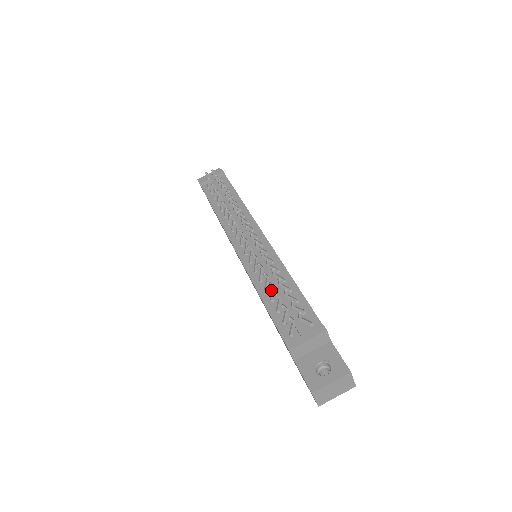
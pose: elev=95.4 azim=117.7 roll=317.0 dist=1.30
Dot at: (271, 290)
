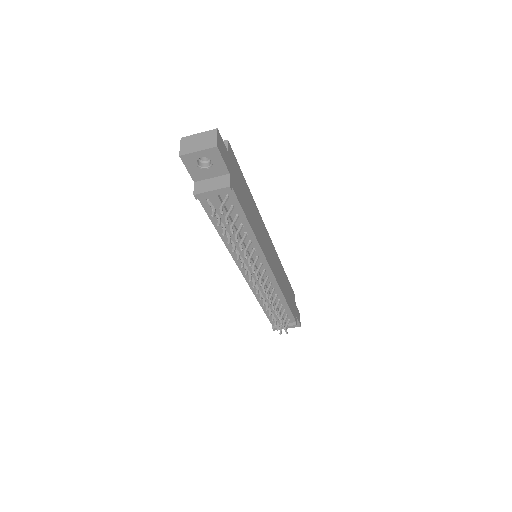
Dot at: (269, 304)
